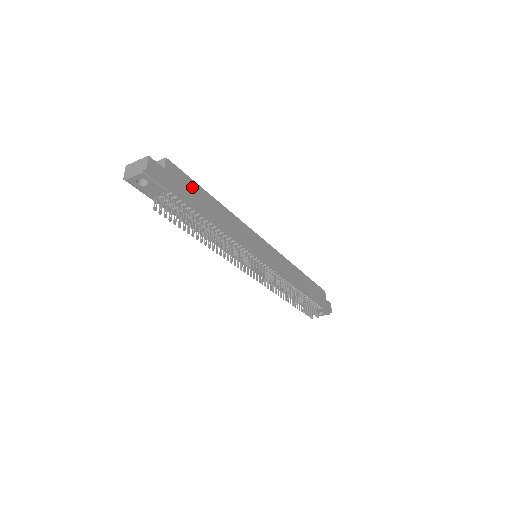
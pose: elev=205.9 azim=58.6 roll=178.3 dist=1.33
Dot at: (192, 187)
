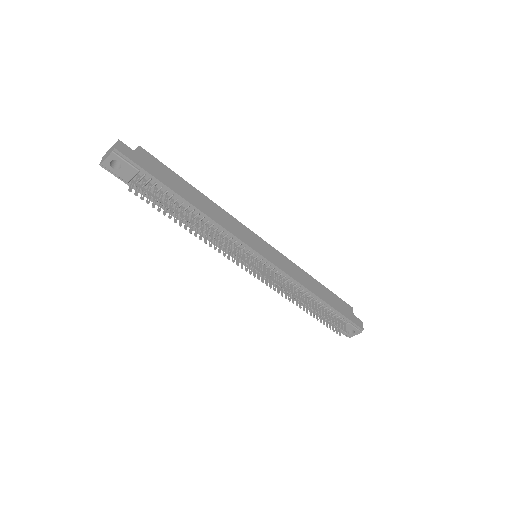
Dot at: (169, 174)
